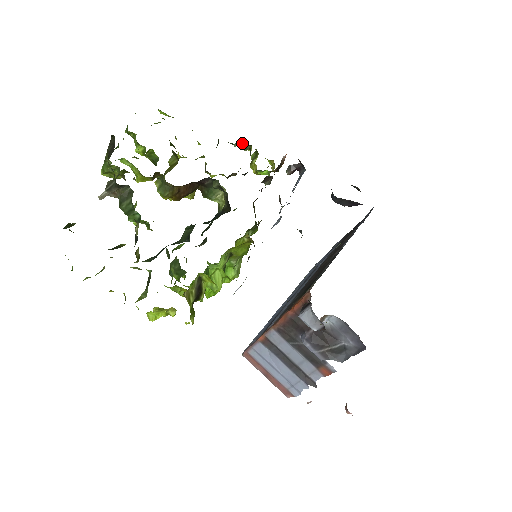
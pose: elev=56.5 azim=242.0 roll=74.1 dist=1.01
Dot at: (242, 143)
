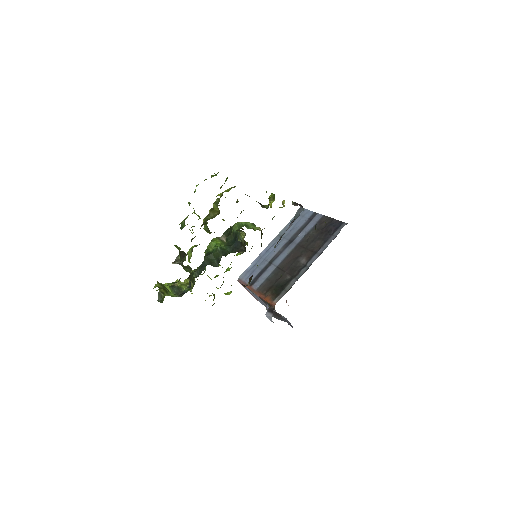
Dot at: occluded
